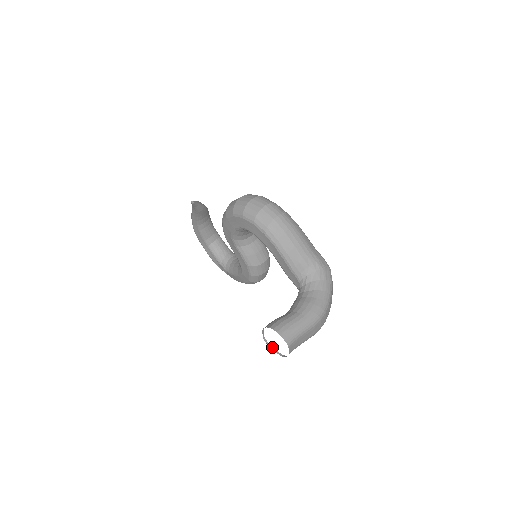
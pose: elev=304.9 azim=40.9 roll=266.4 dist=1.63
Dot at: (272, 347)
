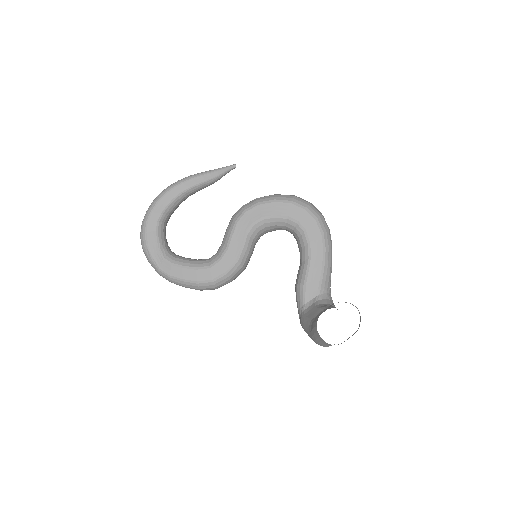
Dot at: occluded
